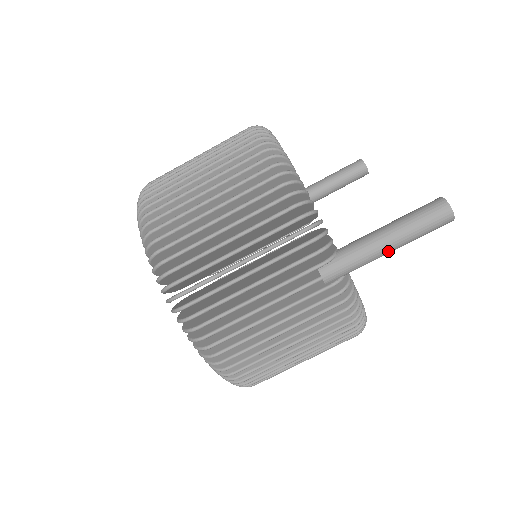
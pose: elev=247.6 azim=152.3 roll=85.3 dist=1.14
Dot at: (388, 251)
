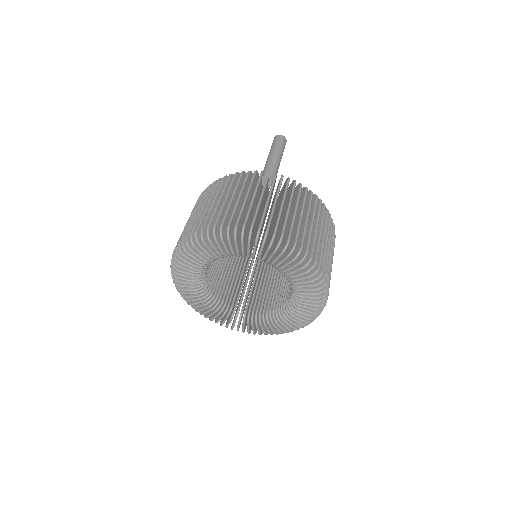
Dot at: (278, 156)
